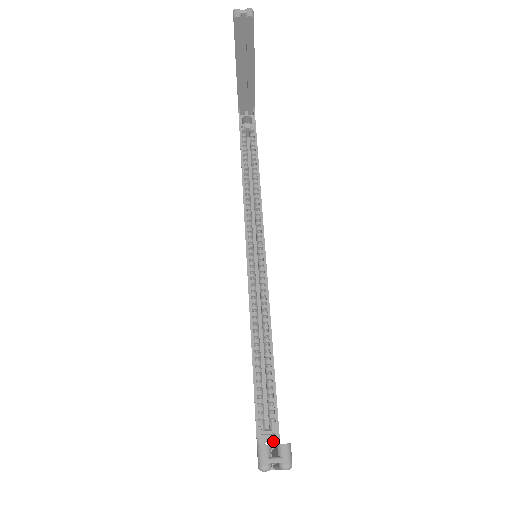
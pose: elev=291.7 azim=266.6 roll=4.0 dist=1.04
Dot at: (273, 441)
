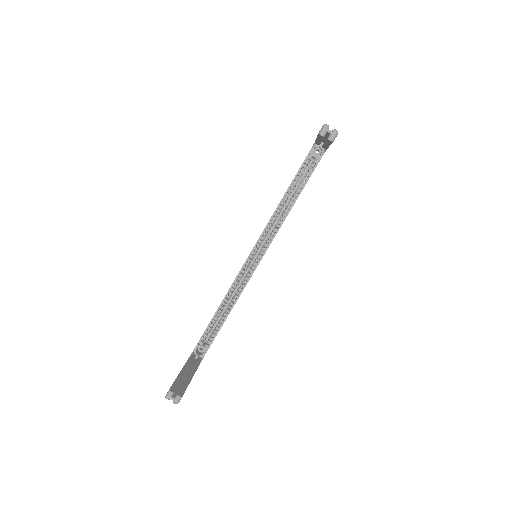
Dot at: (204, 350)
